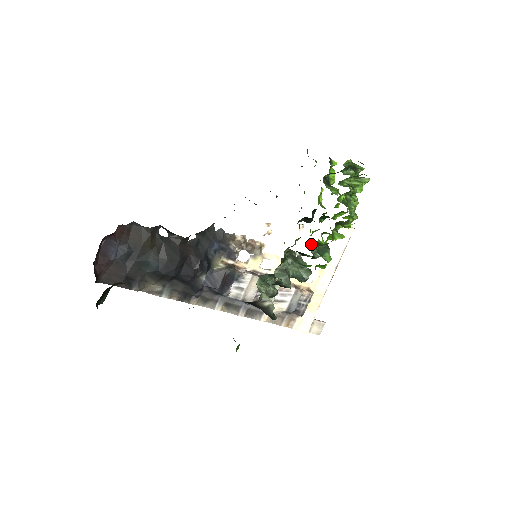
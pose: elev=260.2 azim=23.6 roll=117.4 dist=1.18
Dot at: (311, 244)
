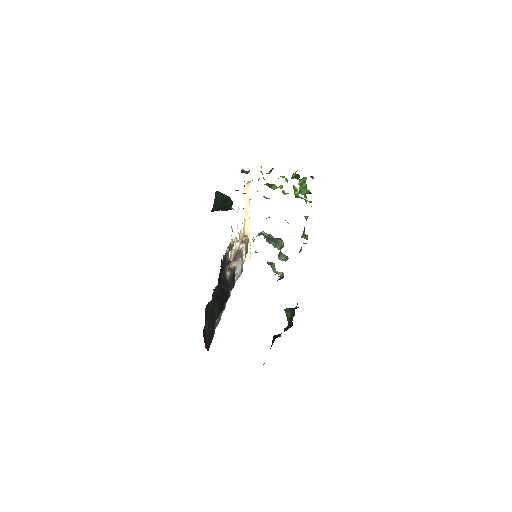
Dot at: (302, 235)
